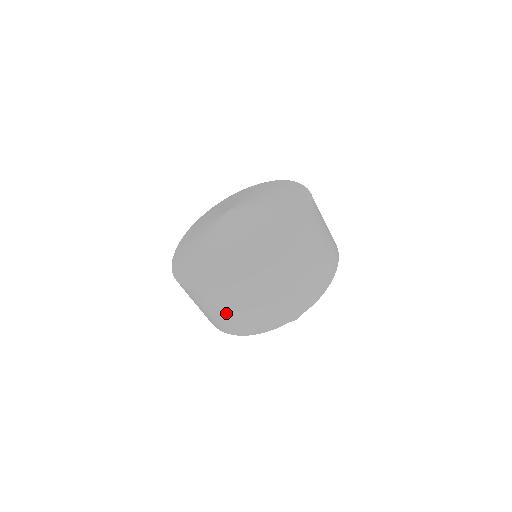
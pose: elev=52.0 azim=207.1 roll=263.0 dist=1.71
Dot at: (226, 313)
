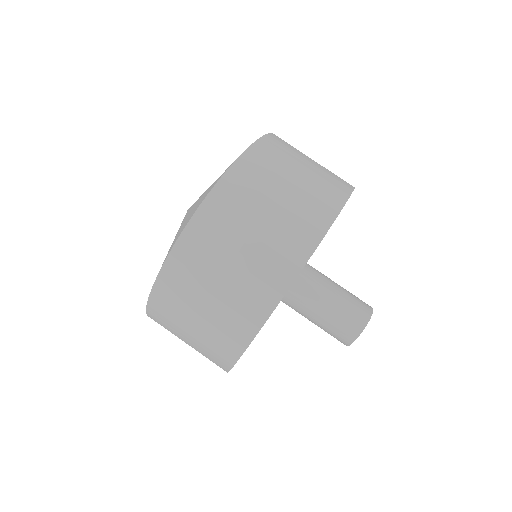
Dot at: (259, 222)
